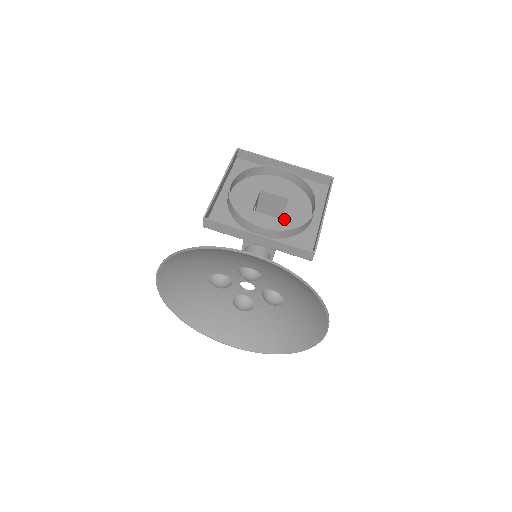
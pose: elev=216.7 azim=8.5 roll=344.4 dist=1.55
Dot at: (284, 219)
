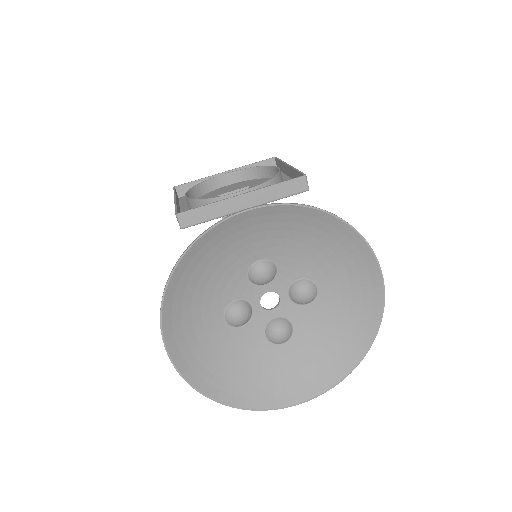
Dot at: occluded
